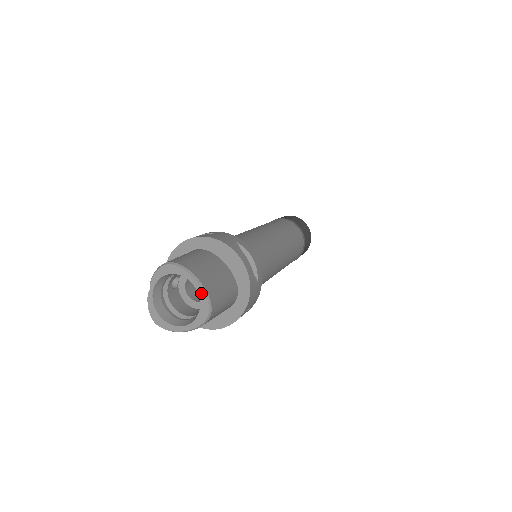
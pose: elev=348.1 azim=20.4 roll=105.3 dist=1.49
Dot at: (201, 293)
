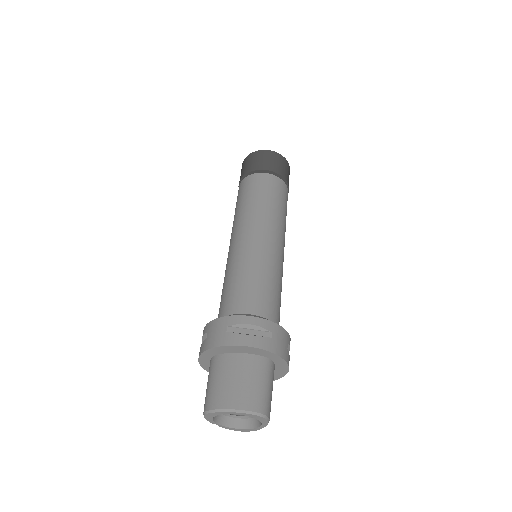
Dot at: (244, 414)
